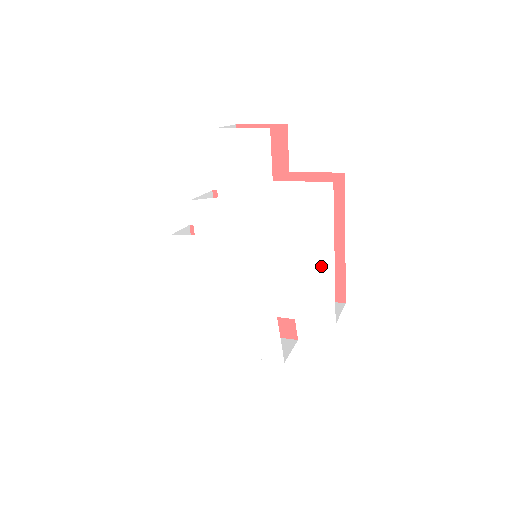
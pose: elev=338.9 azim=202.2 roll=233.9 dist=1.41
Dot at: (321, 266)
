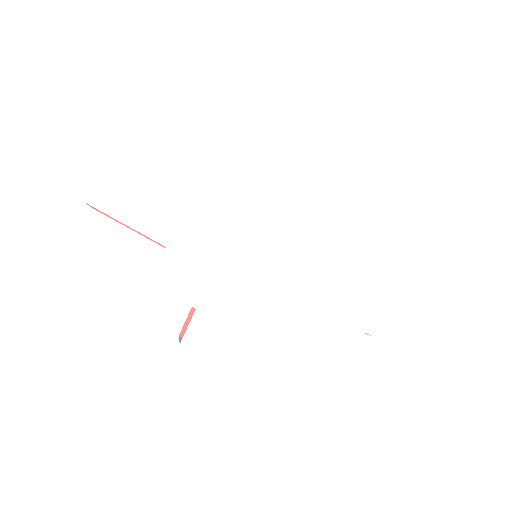
Dot at: (300, 166)
